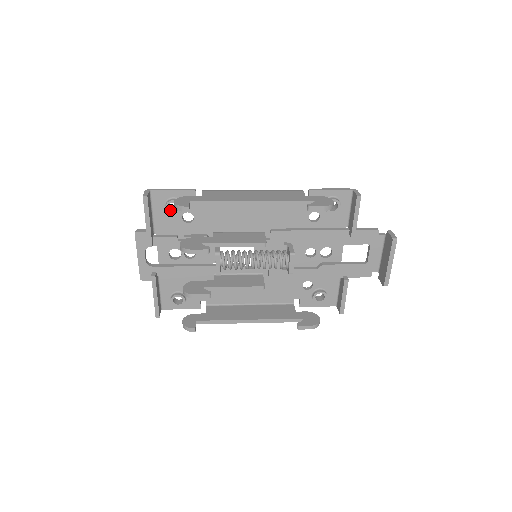
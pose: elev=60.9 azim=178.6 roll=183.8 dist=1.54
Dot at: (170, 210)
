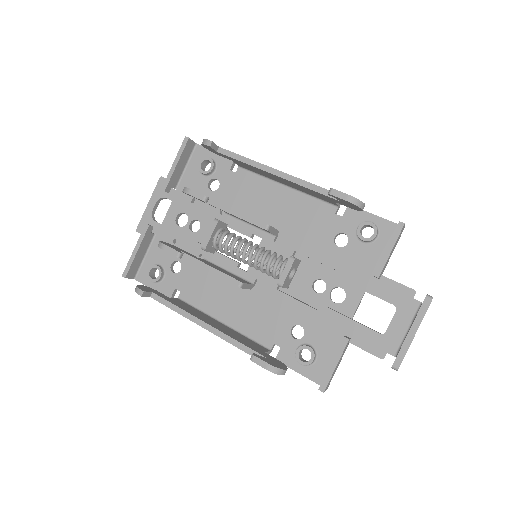
Dot at: (202, 169)
